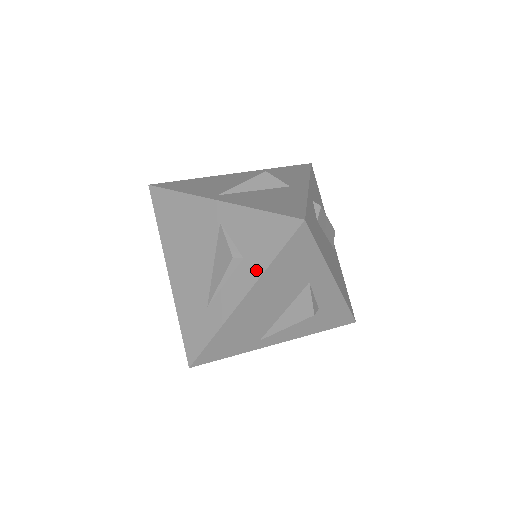
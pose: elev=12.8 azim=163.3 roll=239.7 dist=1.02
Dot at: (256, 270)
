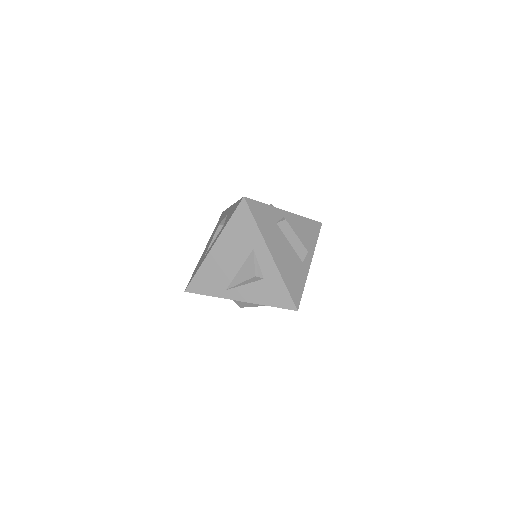
Dot at: (223, 228)
